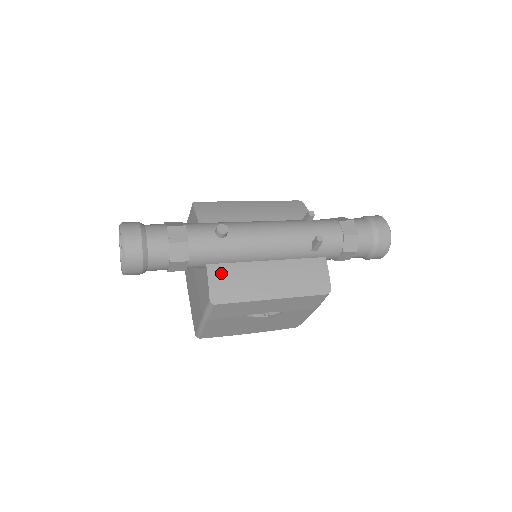
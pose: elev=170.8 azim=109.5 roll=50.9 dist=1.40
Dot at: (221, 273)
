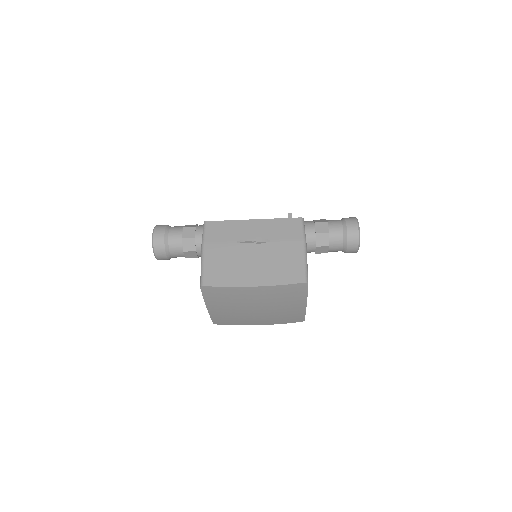
Dot at: occluded
